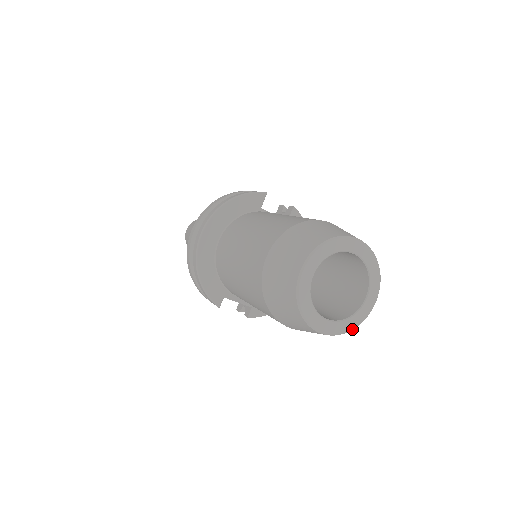
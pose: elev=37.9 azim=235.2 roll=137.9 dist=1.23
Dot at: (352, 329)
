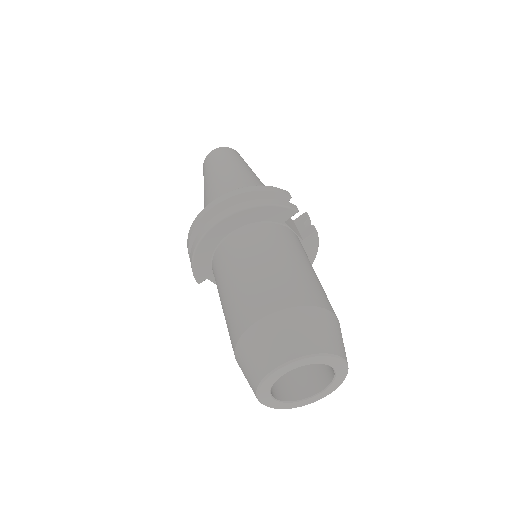
Dot at: occluded
